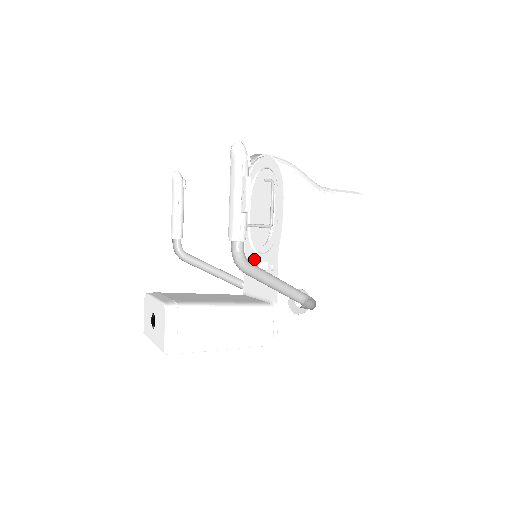
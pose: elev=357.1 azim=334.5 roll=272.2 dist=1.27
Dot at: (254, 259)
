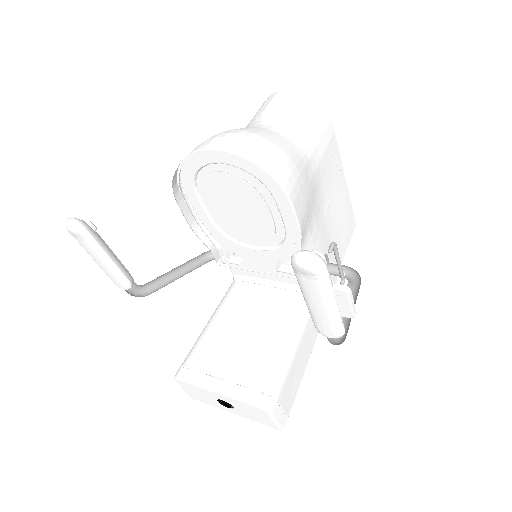
Dot at: (244, 252)
